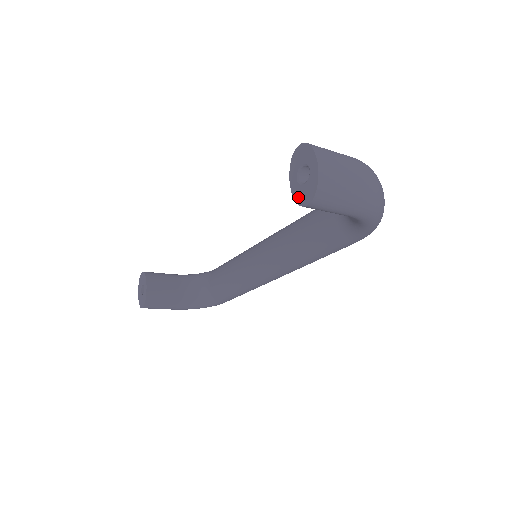
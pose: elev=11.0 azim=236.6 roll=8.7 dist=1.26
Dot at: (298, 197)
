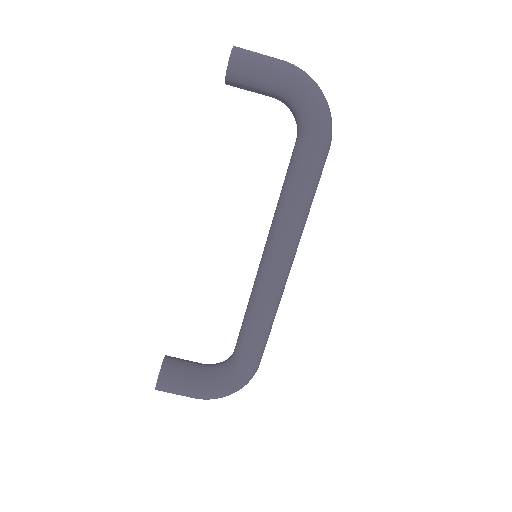
Dot at: (226, 75)
